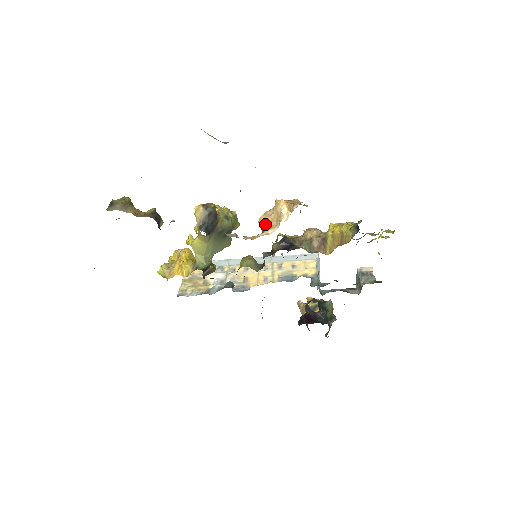
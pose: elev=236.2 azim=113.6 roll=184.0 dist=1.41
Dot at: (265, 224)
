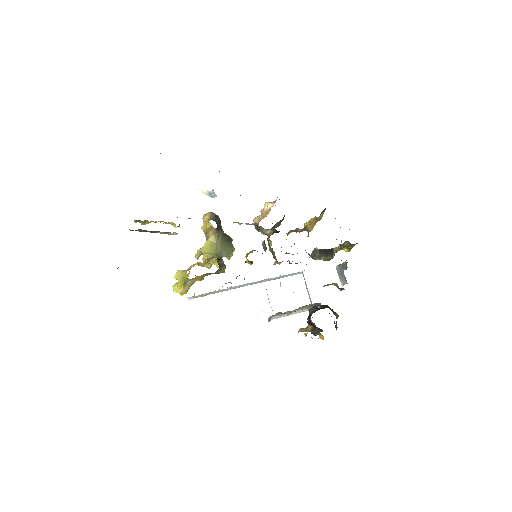
Dot at: (259, 219)
